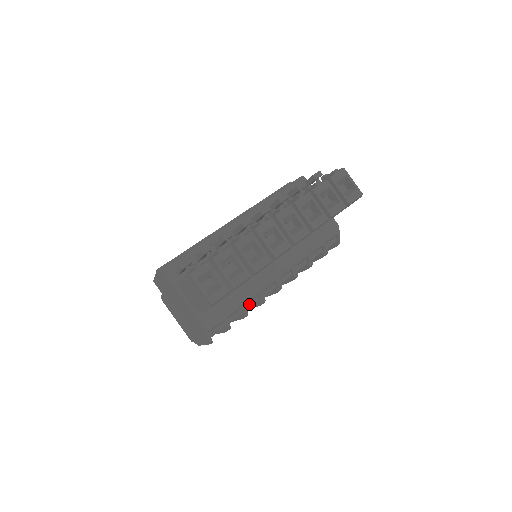
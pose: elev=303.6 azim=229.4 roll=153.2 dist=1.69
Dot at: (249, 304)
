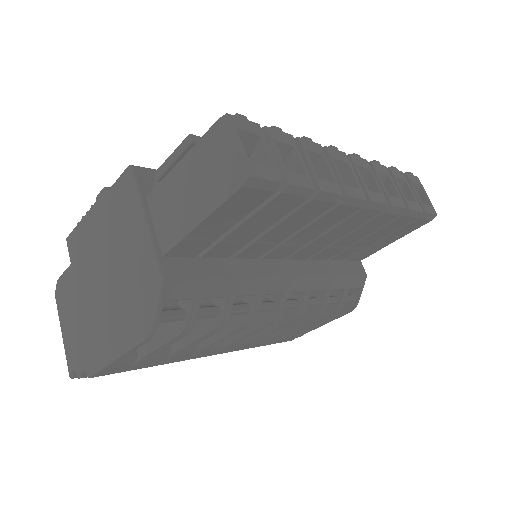
Dot at: (234, 306)
